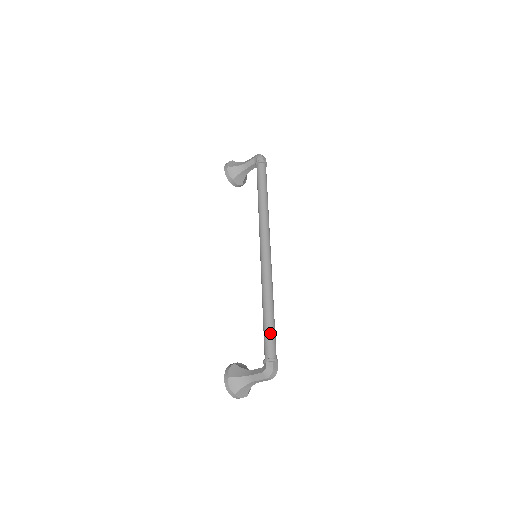
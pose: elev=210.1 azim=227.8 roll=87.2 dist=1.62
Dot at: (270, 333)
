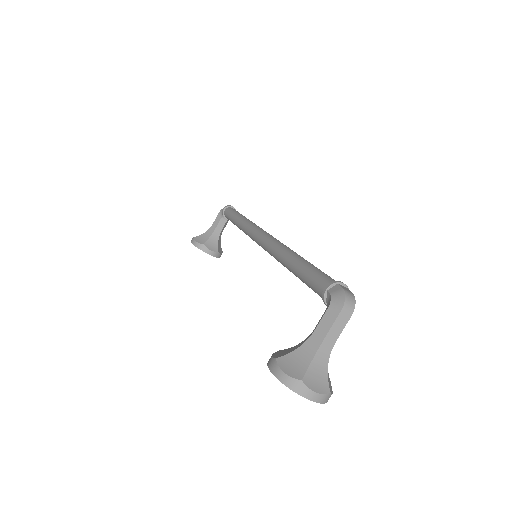
Dot at: (313, 269)
